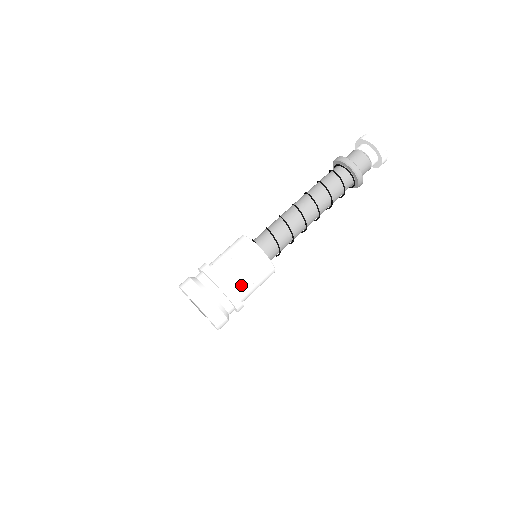
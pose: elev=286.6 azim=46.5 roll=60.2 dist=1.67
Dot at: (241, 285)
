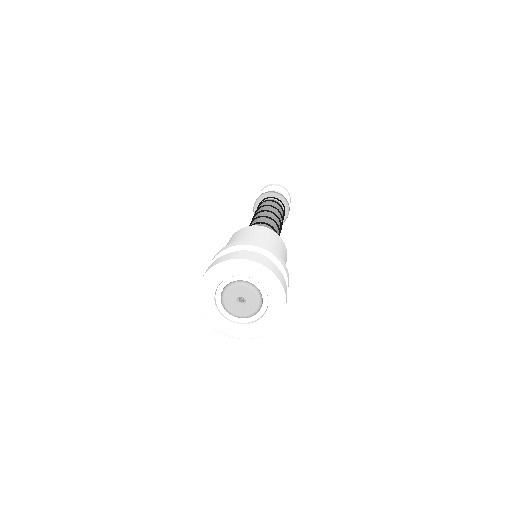
Dot at: occluded
